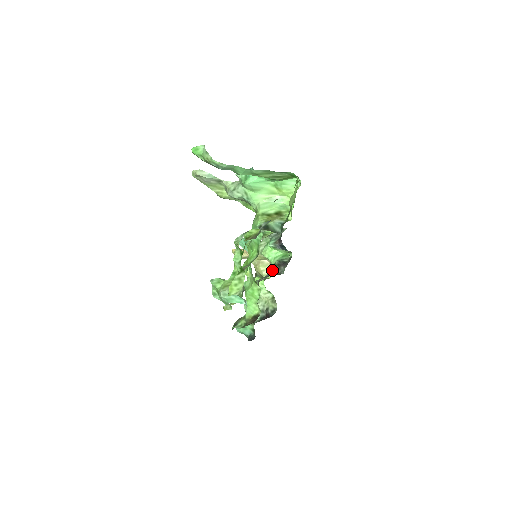
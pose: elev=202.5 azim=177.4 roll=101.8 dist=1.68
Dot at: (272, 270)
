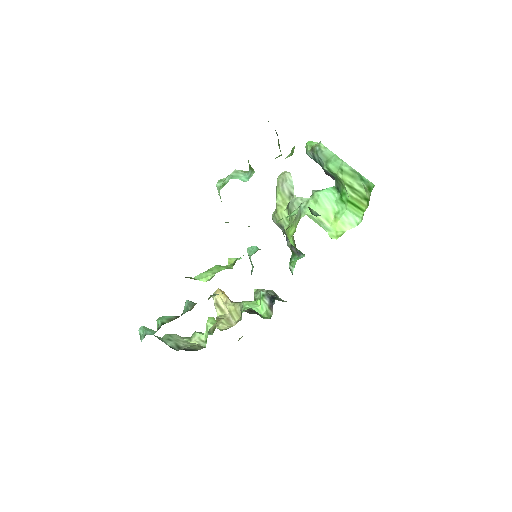
Dot at: occluded
